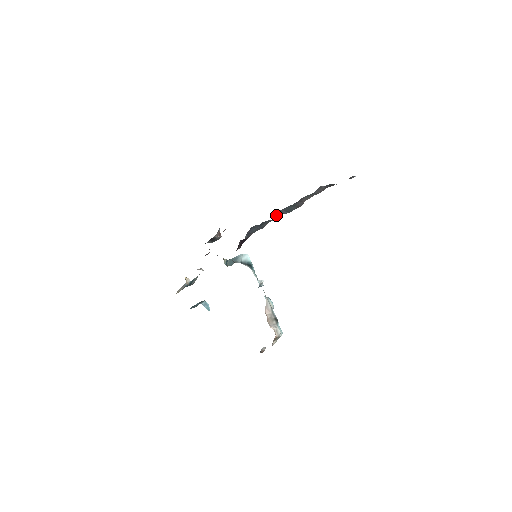
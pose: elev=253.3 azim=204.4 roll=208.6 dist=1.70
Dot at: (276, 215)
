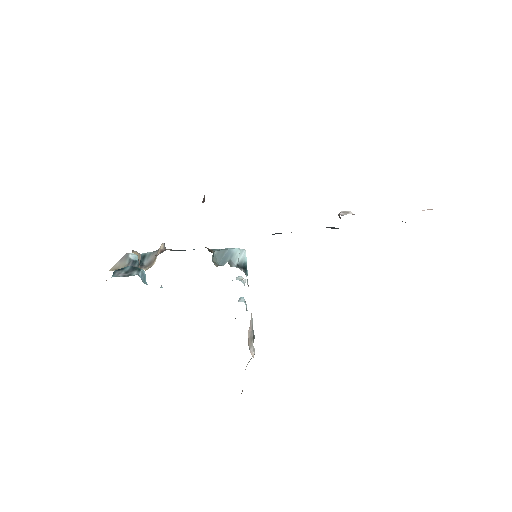
Dot at: occluded
